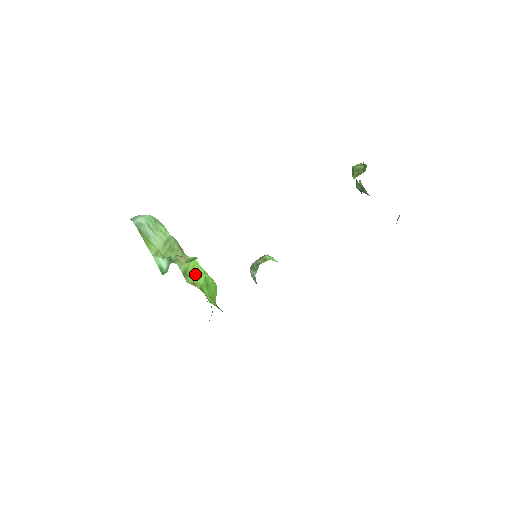
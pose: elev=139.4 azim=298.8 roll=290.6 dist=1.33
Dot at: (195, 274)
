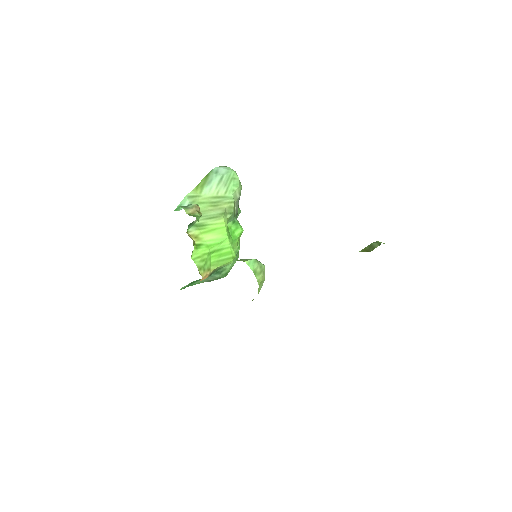
Dot at: (210, 234)
